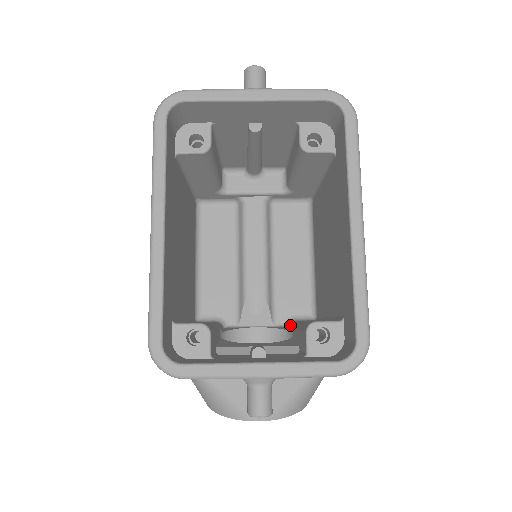
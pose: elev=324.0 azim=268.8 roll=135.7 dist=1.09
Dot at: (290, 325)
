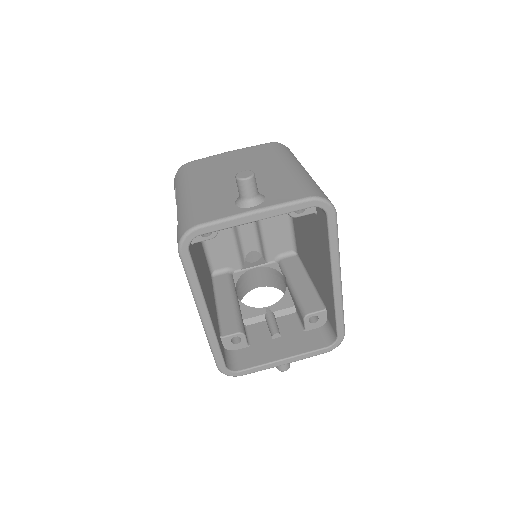
Dot at: (280, 265)
